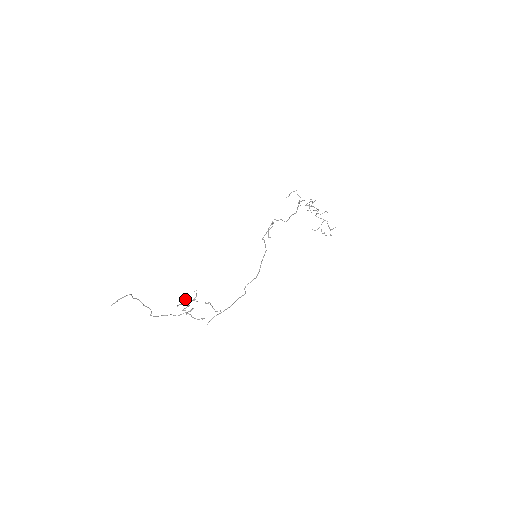
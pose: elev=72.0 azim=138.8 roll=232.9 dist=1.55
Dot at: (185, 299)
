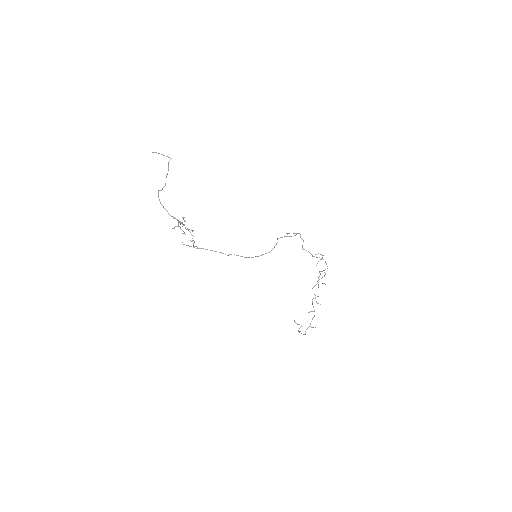
Dot at: occluded
